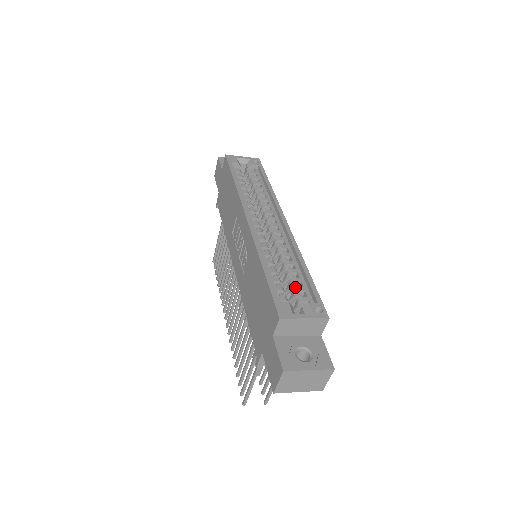
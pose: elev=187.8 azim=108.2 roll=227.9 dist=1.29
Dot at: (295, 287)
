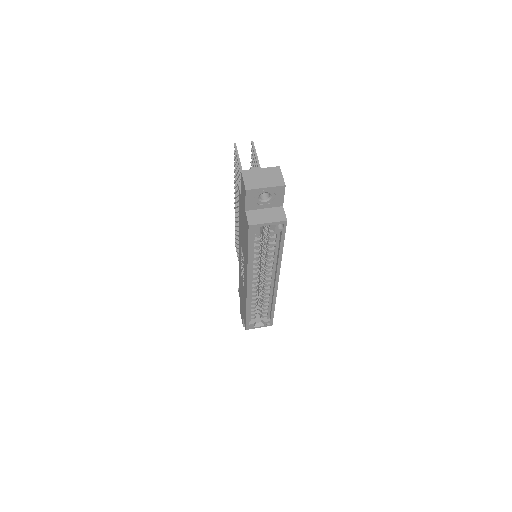
Dot at: (263, 311)
